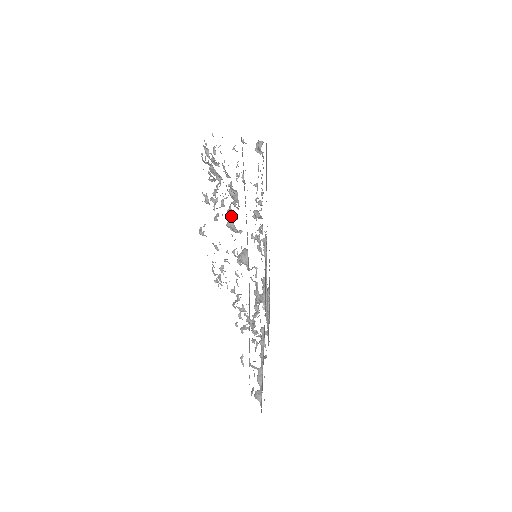
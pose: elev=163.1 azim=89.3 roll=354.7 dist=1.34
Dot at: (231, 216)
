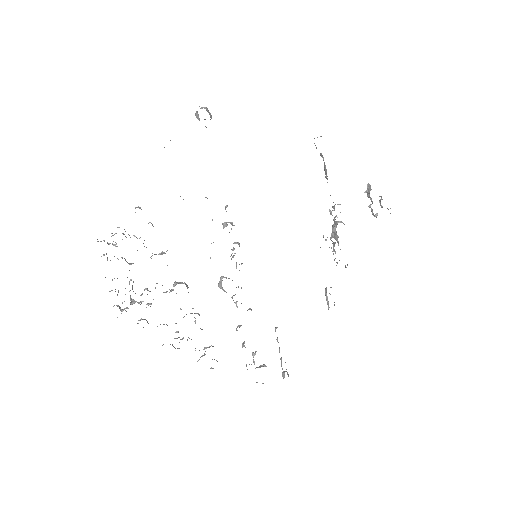
Dot at: occluded
